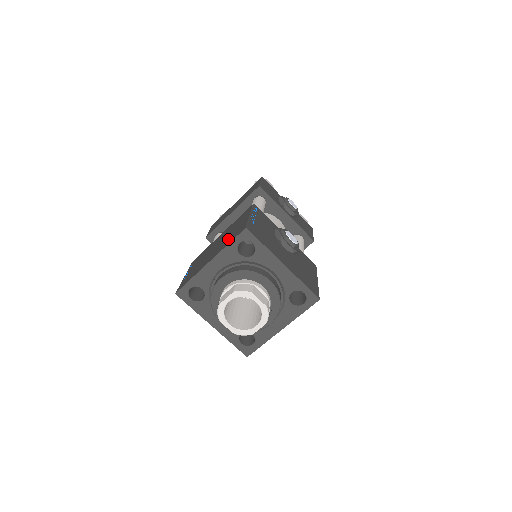
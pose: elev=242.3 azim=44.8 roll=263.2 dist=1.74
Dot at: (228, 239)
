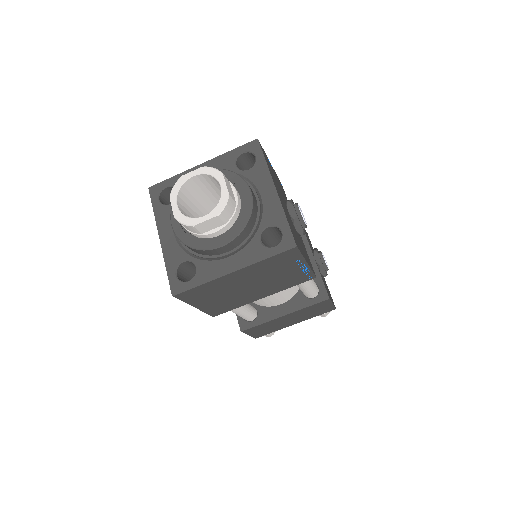
Dot at: occluded
